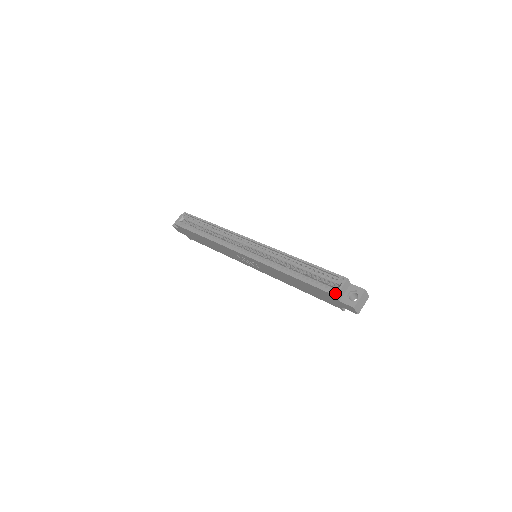
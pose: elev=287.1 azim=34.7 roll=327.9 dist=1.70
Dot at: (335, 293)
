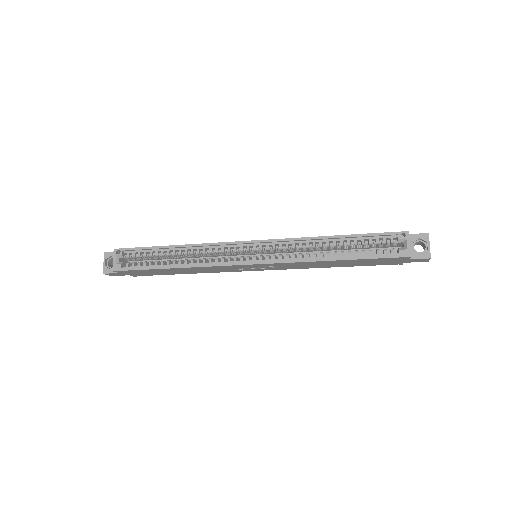
Dot at: (407, 254)
